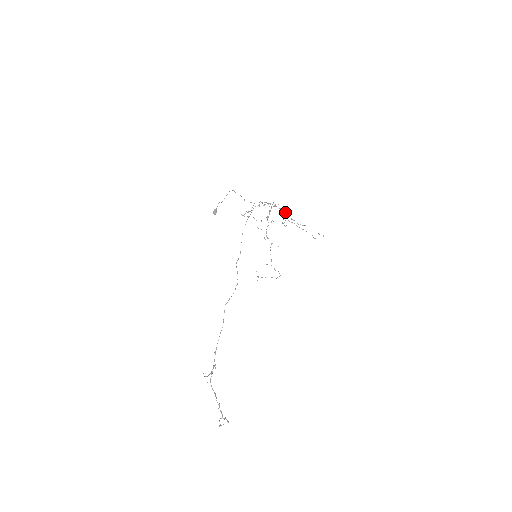
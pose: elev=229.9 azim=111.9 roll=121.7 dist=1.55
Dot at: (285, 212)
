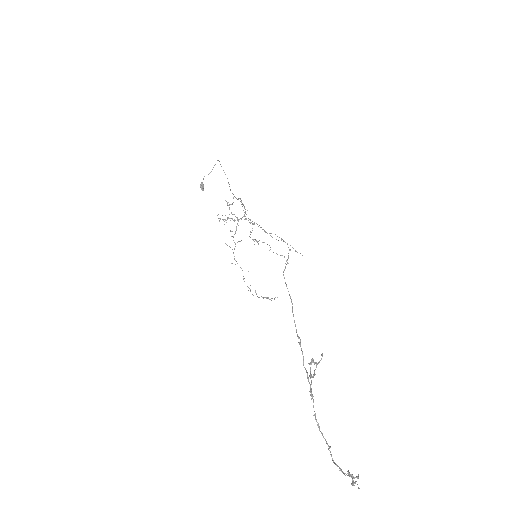
Dot at: occluded
